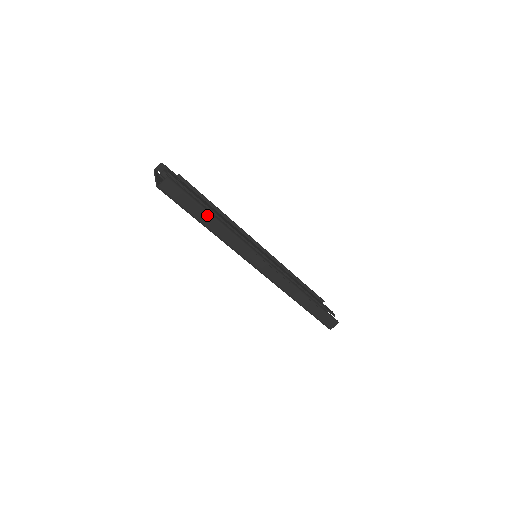
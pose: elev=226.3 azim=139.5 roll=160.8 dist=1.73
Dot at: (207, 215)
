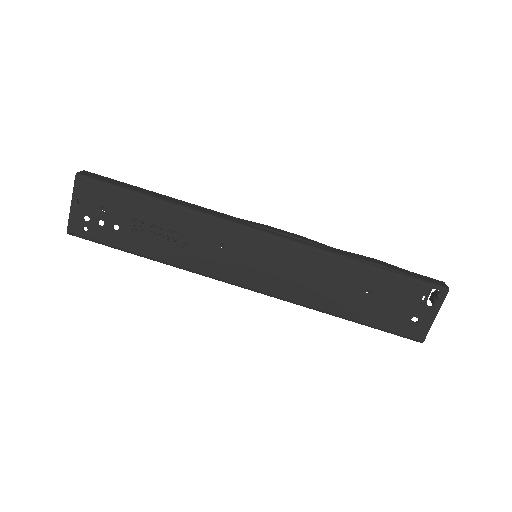
Dot at: (153, 193)
